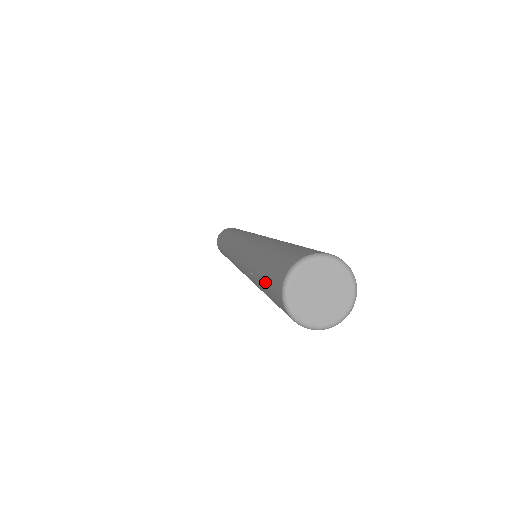
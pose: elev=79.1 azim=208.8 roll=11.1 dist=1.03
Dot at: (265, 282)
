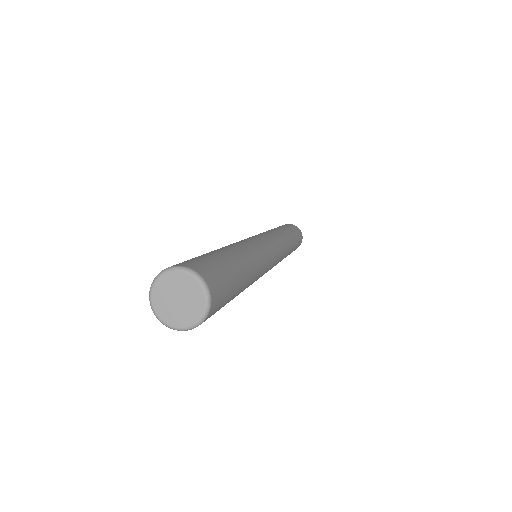
Dot at: occluded
